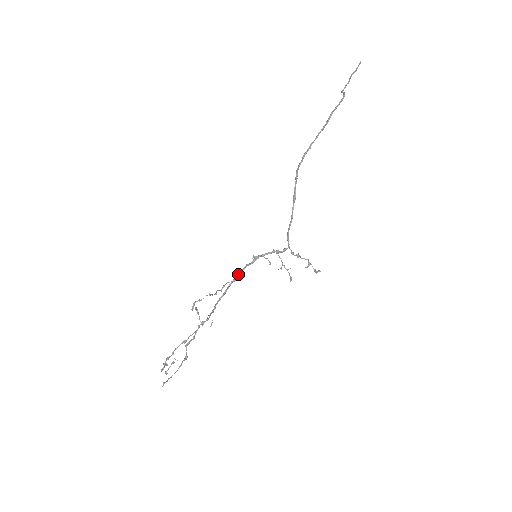
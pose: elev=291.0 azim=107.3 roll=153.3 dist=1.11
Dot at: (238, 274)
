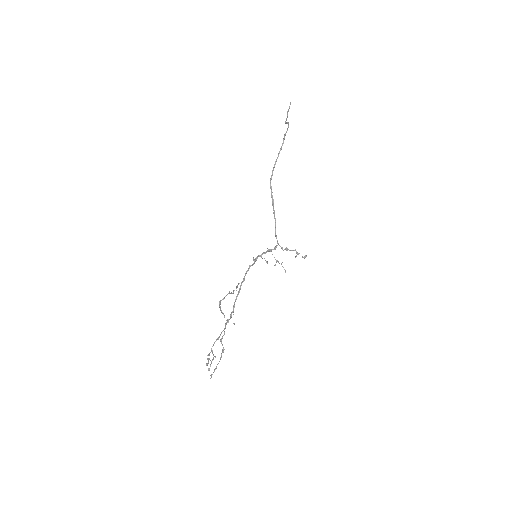
Dot at: (245, 275)
